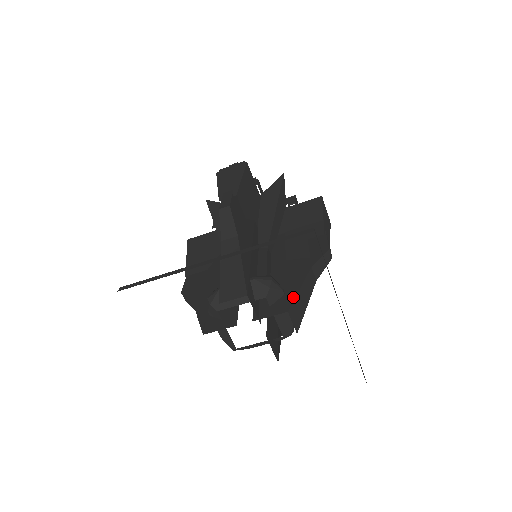
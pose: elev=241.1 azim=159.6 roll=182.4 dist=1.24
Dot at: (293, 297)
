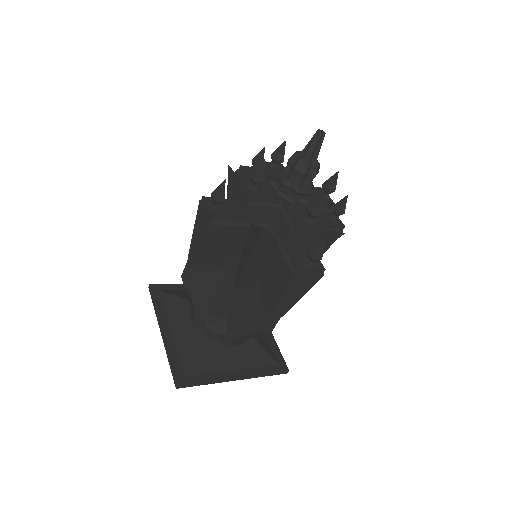
Dot at: (226, 344)
